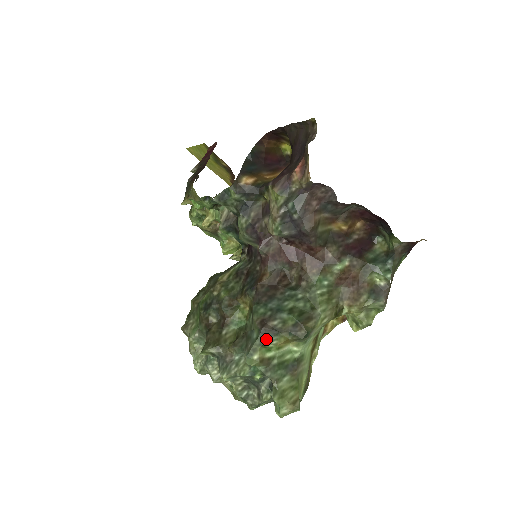
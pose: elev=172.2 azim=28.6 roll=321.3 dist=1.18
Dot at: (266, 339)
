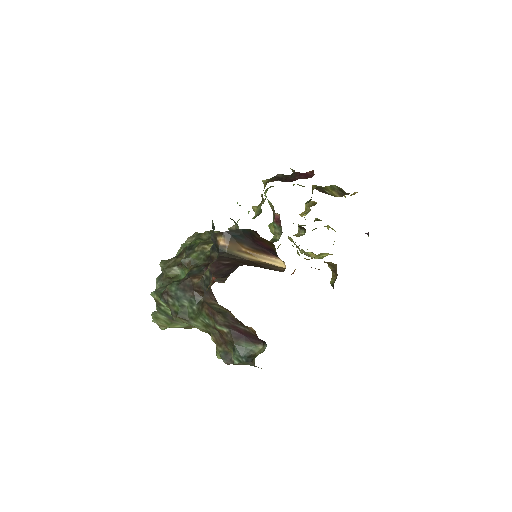
Dot at: (161, 299)
